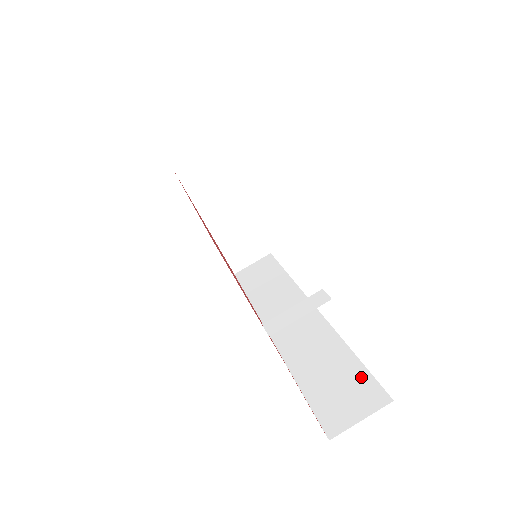
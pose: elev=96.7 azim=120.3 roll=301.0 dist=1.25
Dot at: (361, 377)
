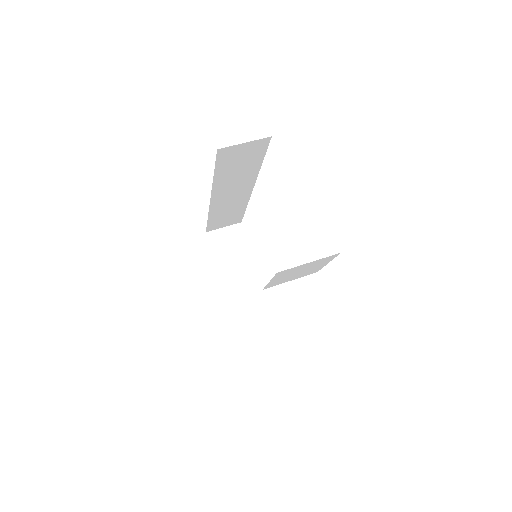
Dot at: occluded
